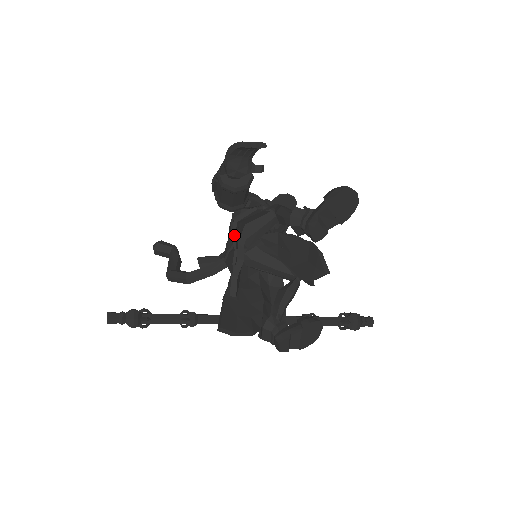
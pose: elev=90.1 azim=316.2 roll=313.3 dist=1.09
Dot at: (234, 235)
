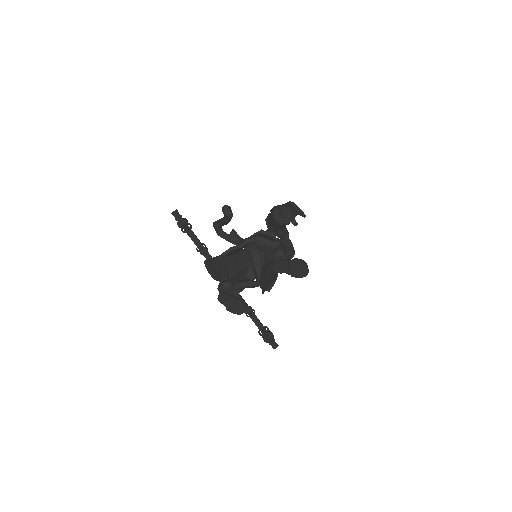
Dot at: occluded
